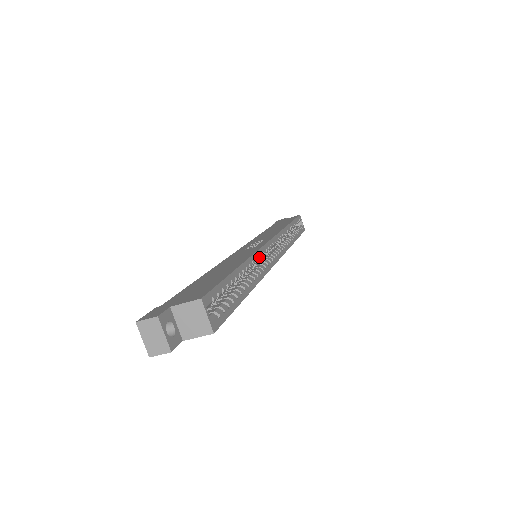
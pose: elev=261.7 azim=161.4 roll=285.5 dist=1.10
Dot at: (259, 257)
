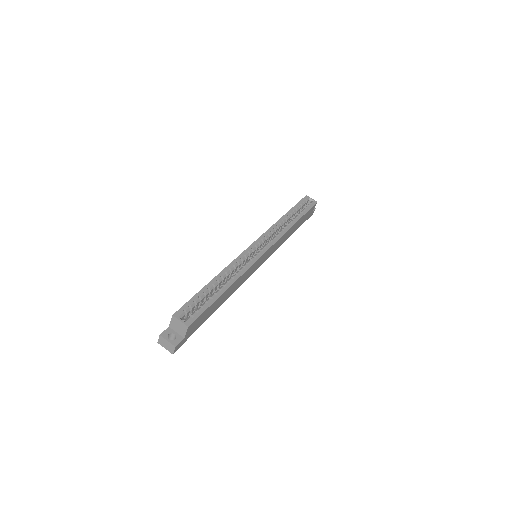
Dot at: (238, 262)
